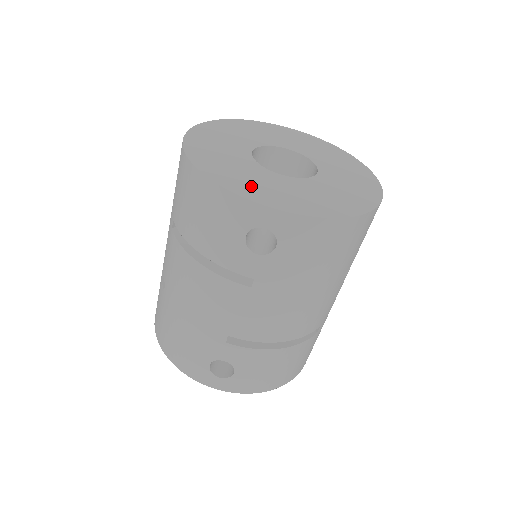
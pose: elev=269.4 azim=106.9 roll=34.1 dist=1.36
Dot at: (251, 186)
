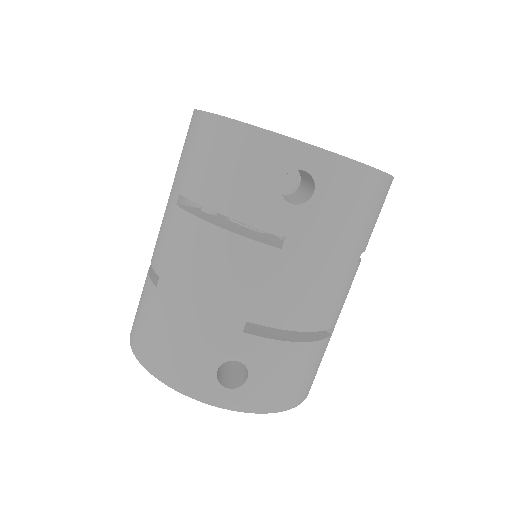
Dot at: occluded
